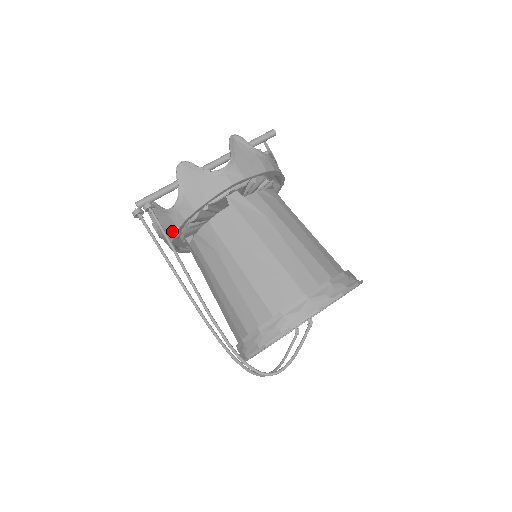
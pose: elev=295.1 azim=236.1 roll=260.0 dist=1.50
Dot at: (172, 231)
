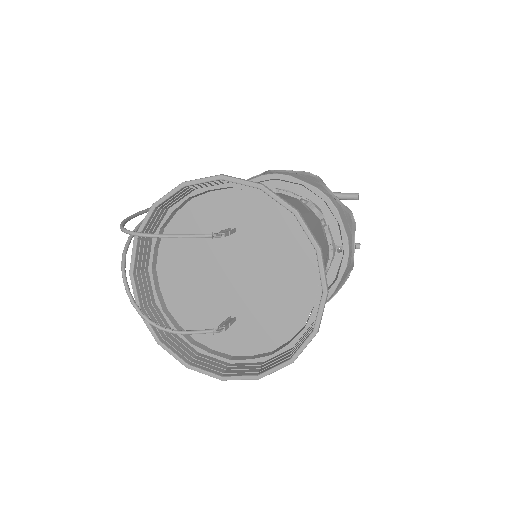
Dot at: occluded
